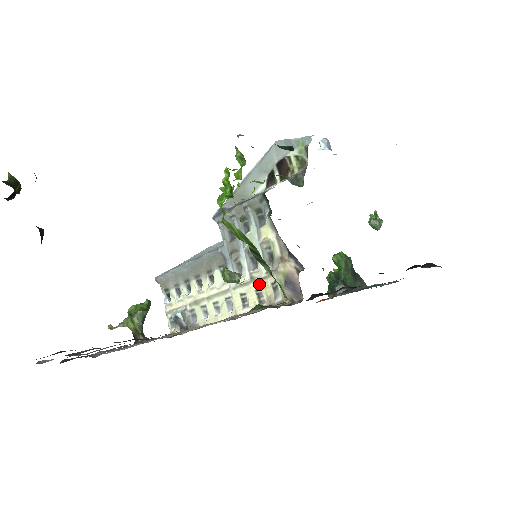
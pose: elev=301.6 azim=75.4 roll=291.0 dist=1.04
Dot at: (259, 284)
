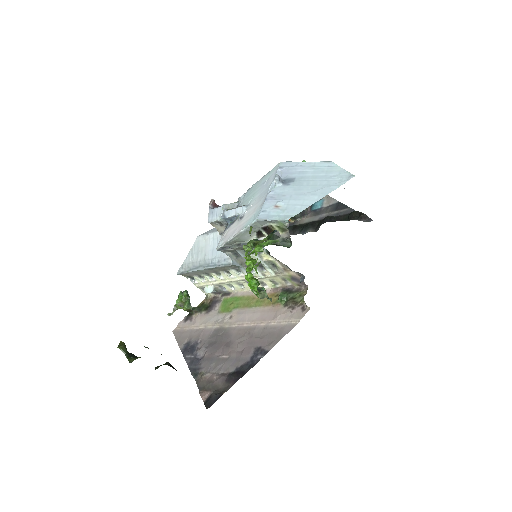
Dot at: (271, 278)
